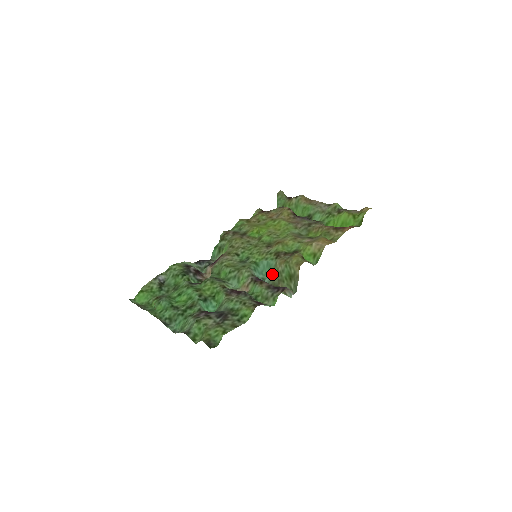
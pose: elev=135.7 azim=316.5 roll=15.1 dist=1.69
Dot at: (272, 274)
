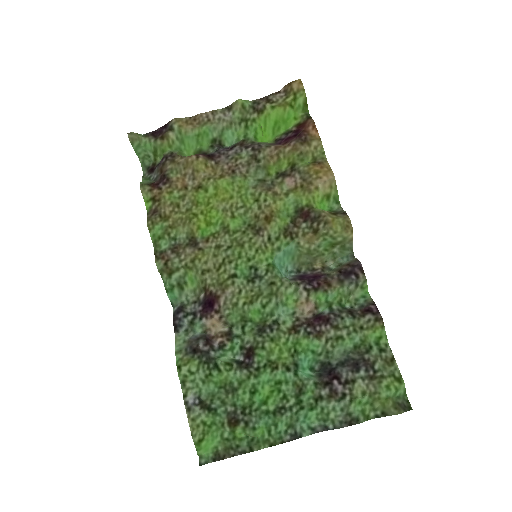
Dot at: (295, 257)
